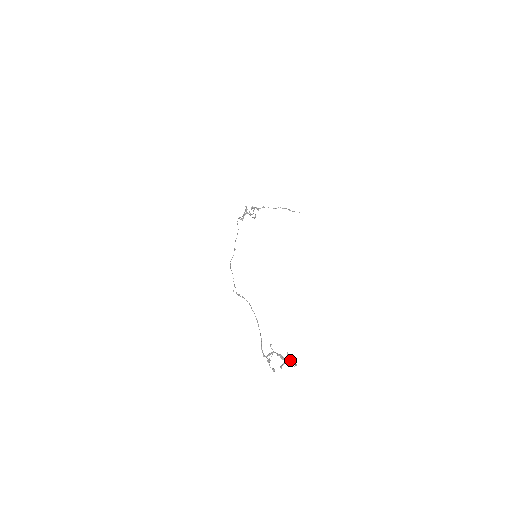
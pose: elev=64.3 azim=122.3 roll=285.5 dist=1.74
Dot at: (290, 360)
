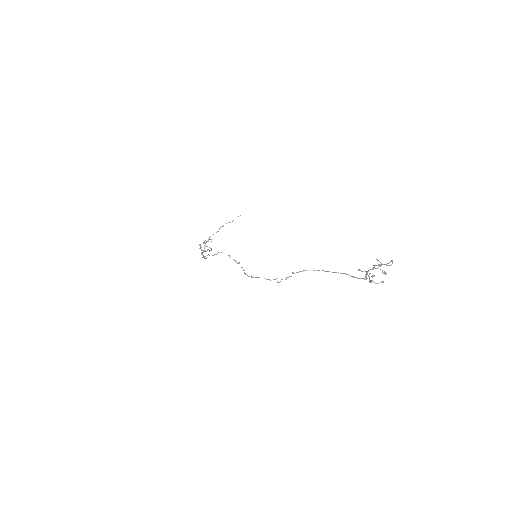
Dot at: occluded
